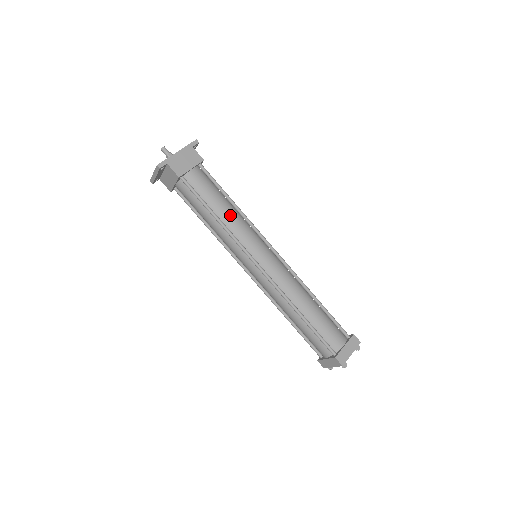
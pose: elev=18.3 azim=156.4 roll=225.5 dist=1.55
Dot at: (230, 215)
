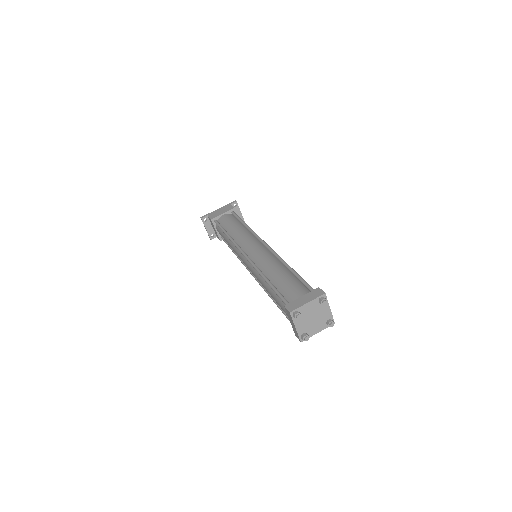
Dot at: (237, 230)
